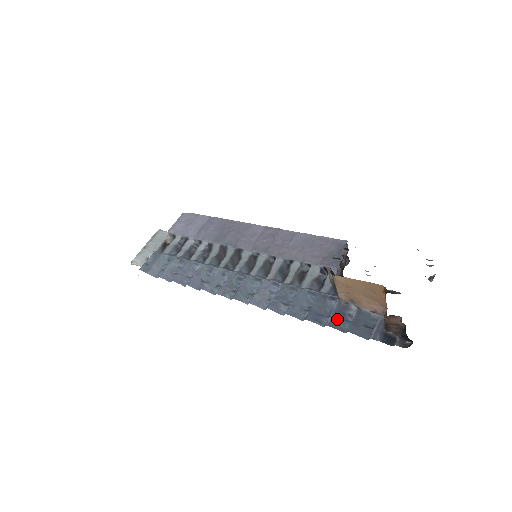
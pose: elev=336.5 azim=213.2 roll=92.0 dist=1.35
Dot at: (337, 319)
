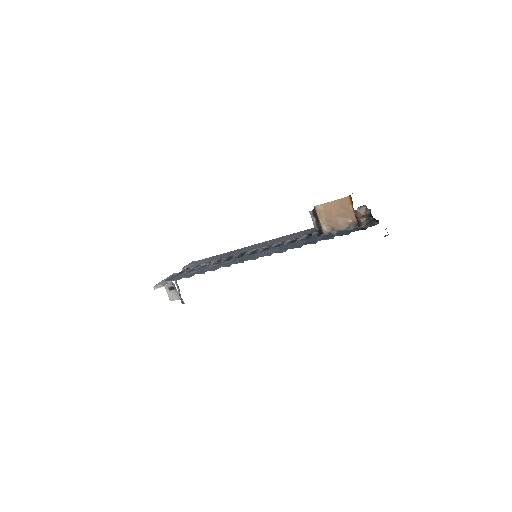
Dot at: (325, 238)
